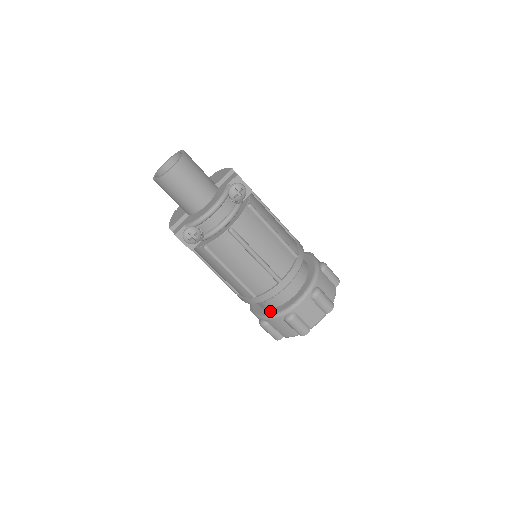
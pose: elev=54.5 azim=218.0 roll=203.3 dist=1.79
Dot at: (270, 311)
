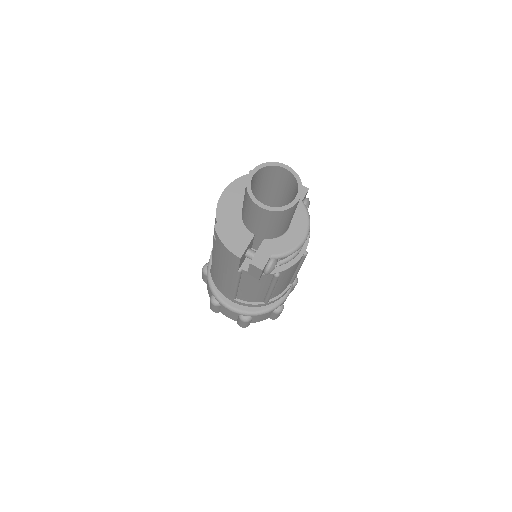
Dot at: (259, 307)
